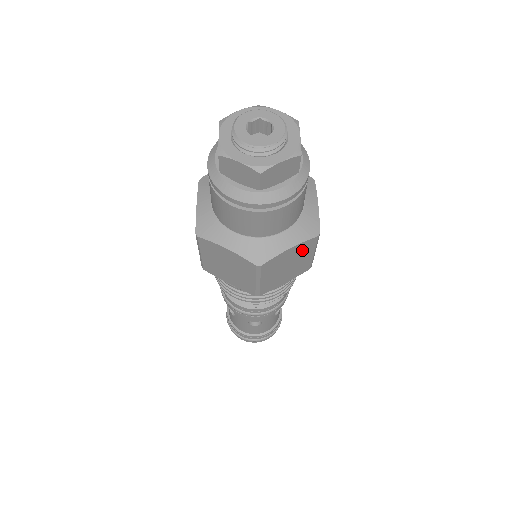
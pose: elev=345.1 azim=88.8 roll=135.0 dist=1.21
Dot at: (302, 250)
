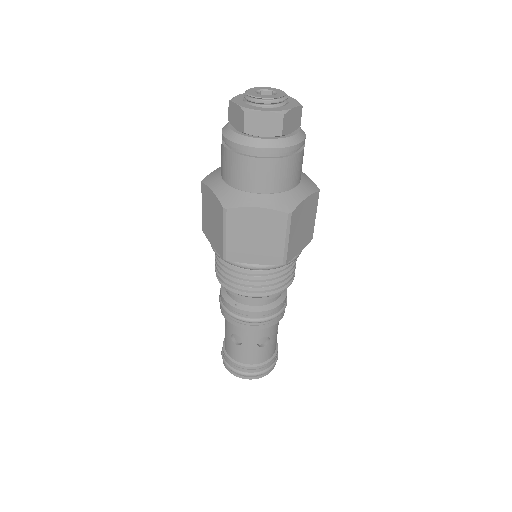
Dot at: (271, 222)
